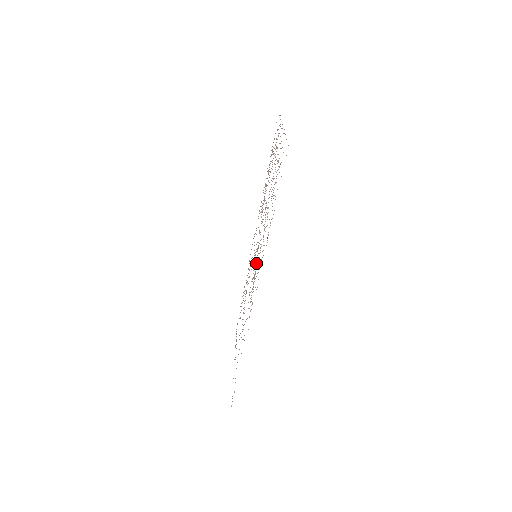
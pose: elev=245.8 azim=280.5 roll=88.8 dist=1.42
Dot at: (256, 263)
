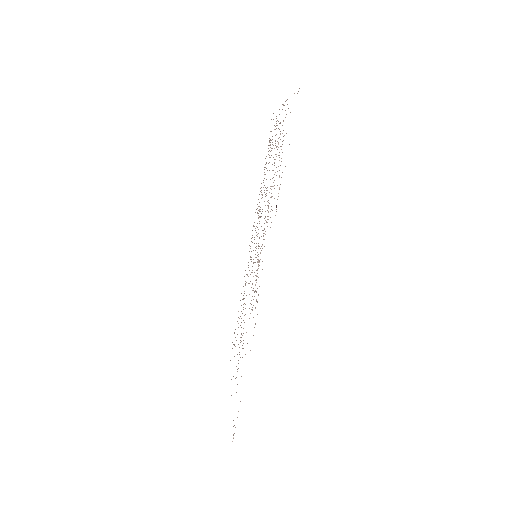
Dot at: occluded
